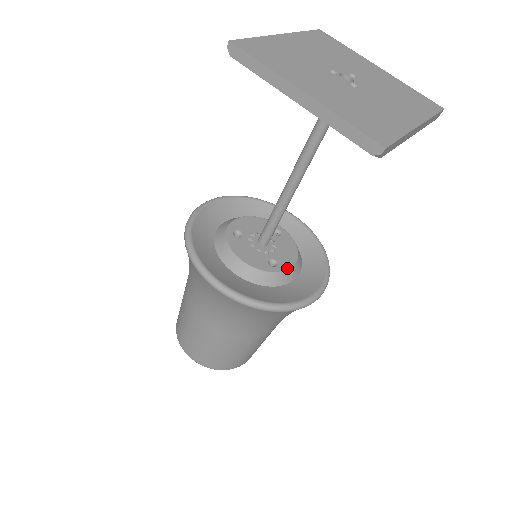
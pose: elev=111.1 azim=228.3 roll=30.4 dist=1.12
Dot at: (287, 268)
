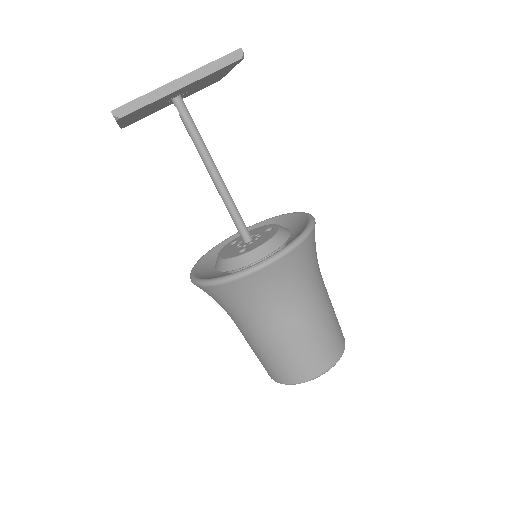
Dot at: (251, 250)
